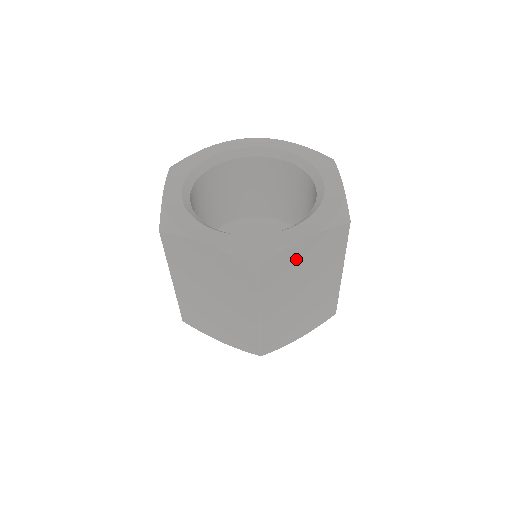
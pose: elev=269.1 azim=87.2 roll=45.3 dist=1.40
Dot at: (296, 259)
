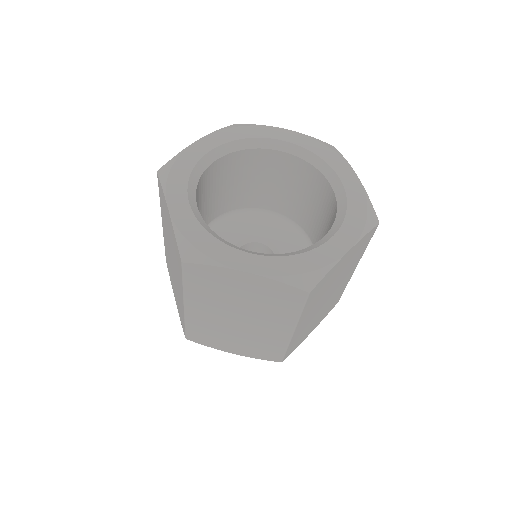
Dot at: (232, 283)
